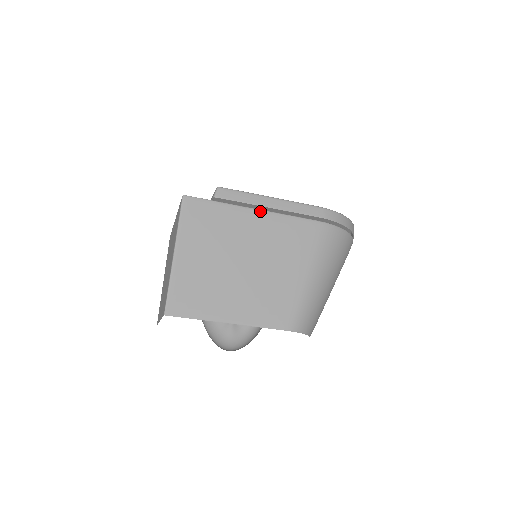
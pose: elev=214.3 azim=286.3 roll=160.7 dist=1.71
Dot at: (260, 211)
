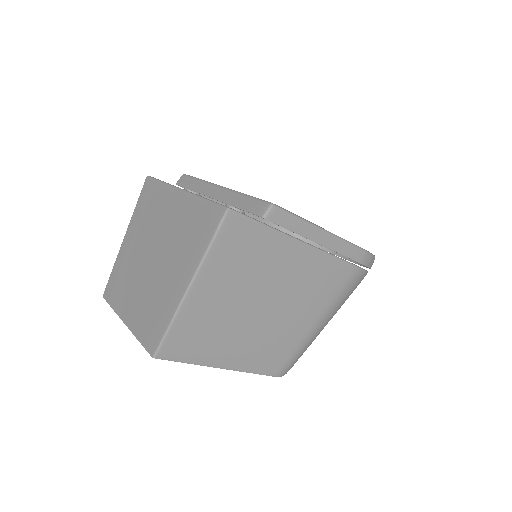
Dot at: (305, 245)
